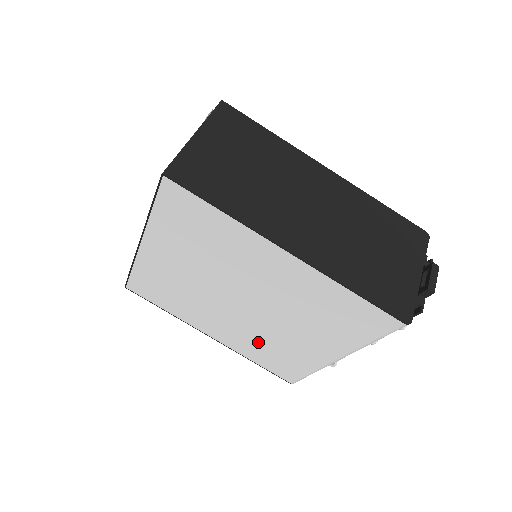
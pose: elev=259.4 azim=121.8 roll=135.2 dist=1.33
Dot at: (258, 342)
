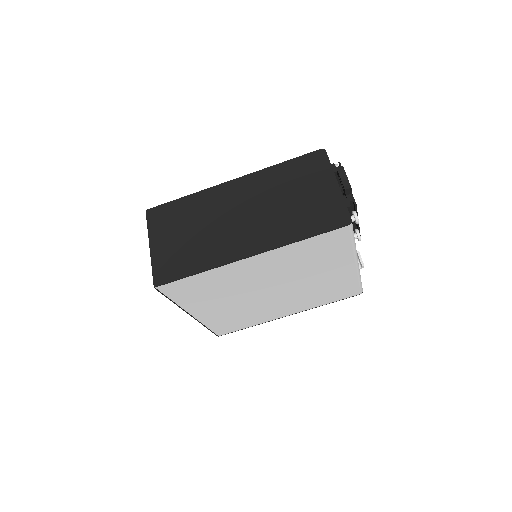
Dot at: (311, 296)
